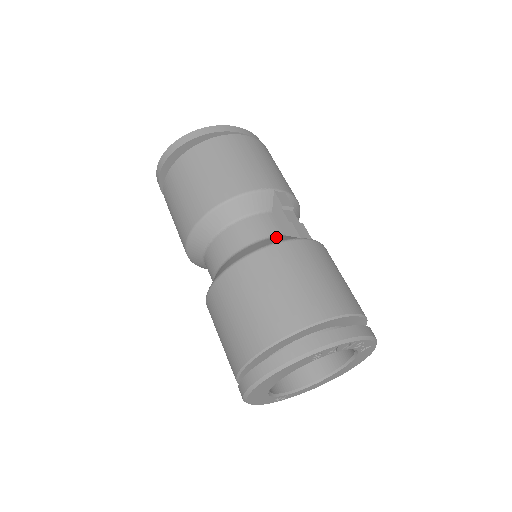
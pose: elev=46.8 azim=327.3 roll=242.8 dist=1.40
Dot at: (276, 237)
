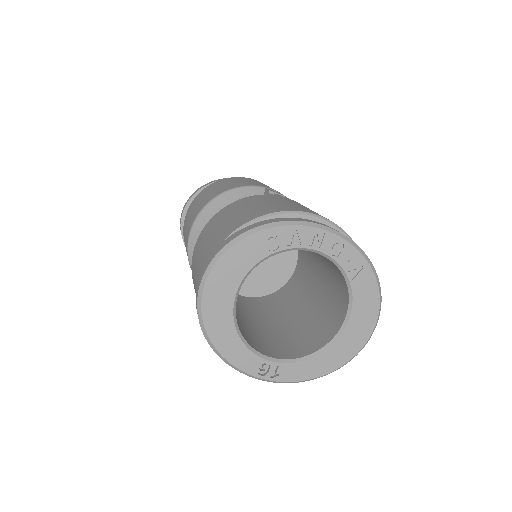
Dot at: occluded
